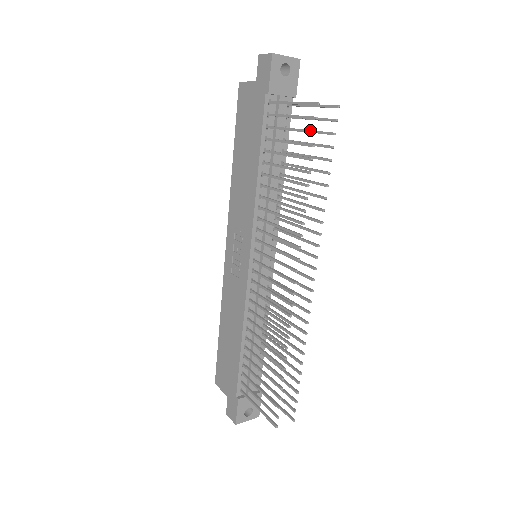
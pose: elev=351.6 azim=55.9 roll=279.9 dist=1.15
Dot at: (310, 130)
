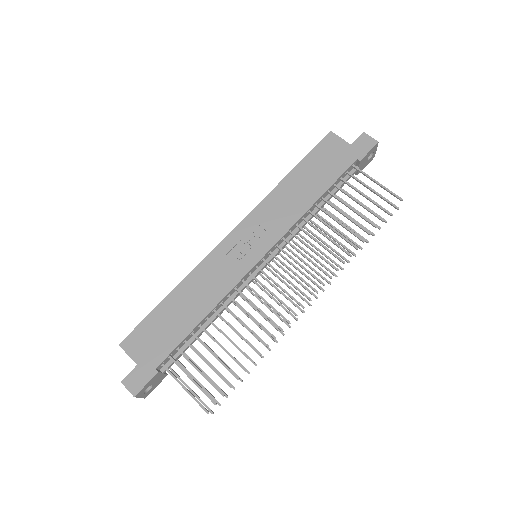
Dot at: occluded
